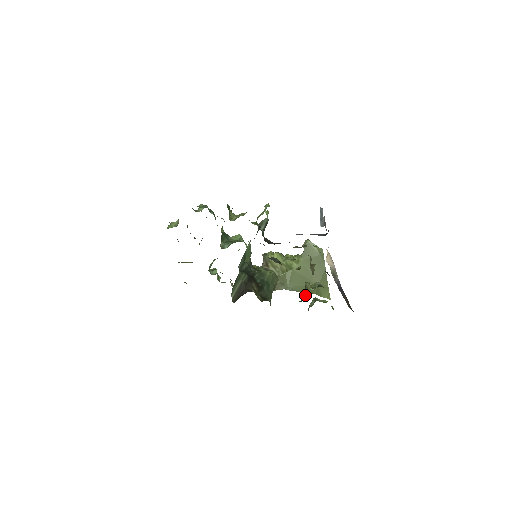
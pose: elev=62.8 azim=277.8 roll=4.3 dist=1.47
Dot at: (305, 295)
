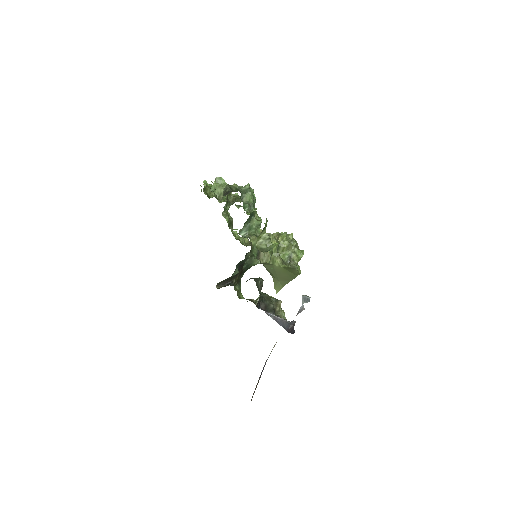
Dot at: occluded
